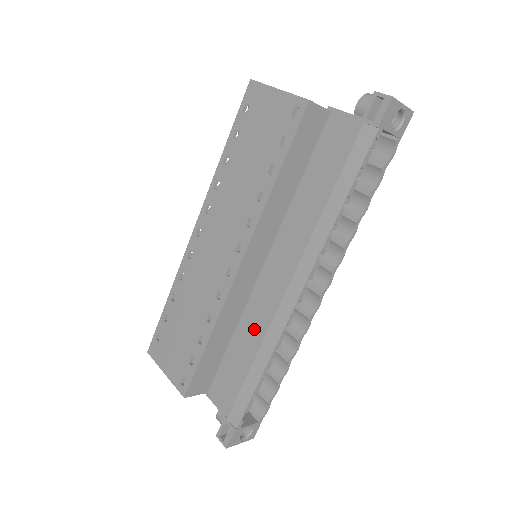
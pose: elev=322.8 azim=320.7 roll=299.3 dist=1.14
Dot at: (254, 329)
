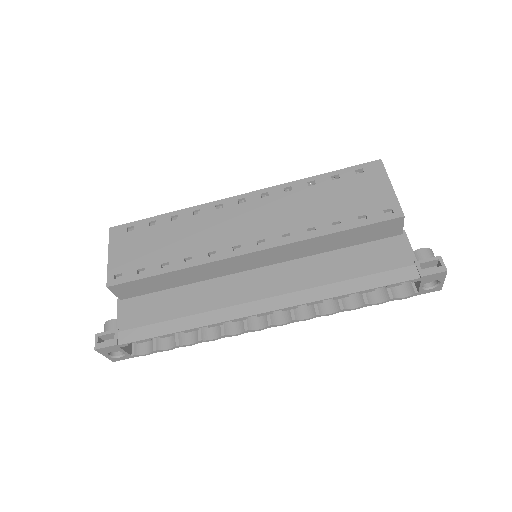
Dot at: (206, 298)
